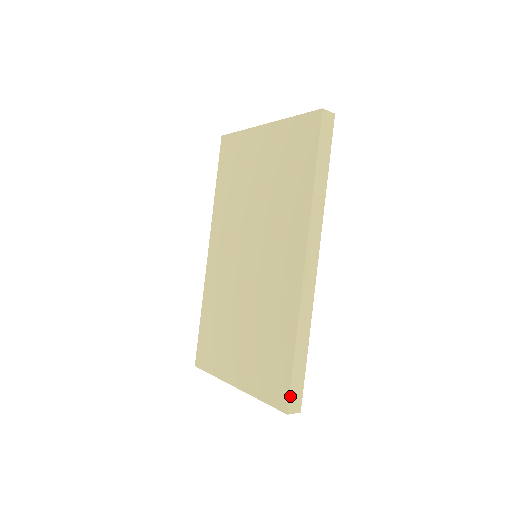
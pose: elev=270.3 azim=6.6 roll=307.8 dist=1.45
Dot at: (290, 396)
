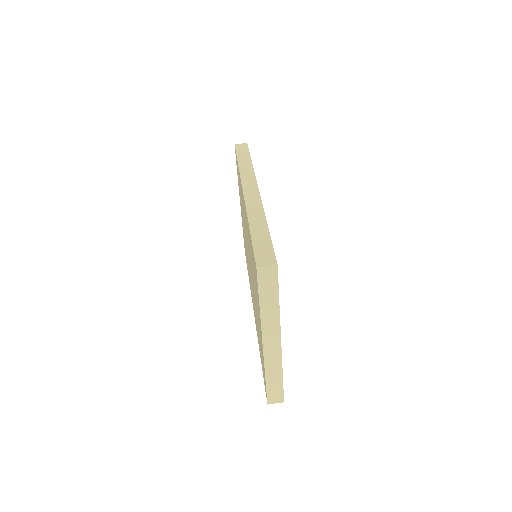
Dot at: (255, 256)
